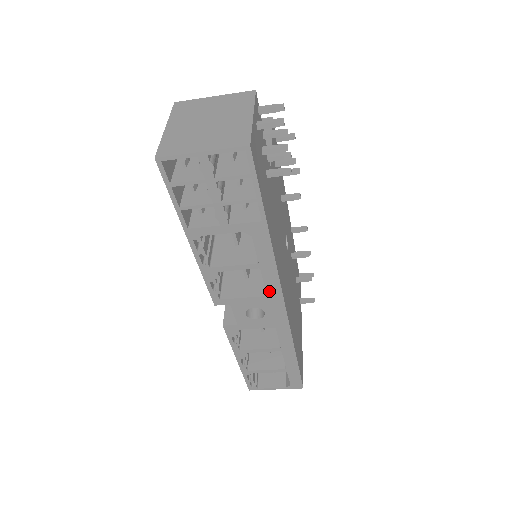
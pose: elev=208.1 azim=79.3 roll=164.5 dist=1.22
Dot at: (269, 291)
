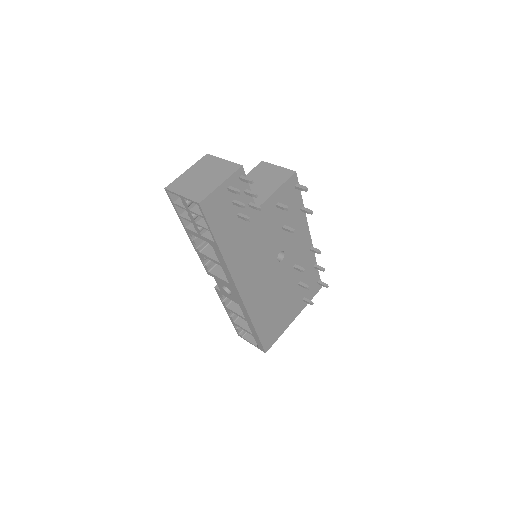
Dot at: (229, 281)
